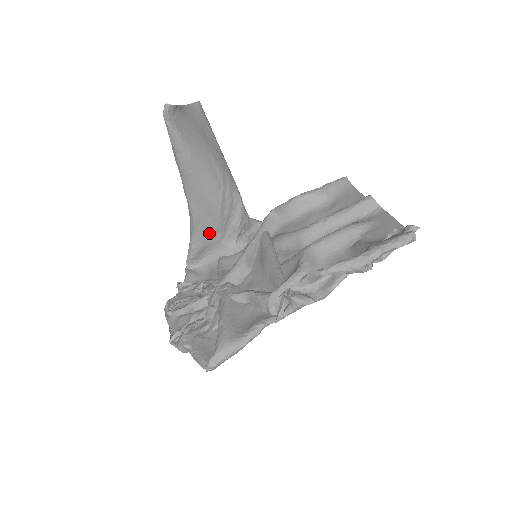
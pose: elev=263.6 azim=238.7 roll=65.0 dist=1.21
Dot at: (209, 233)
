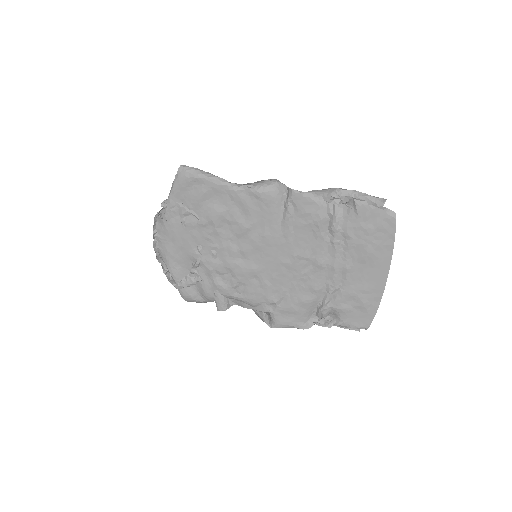
Dot at: occluded
